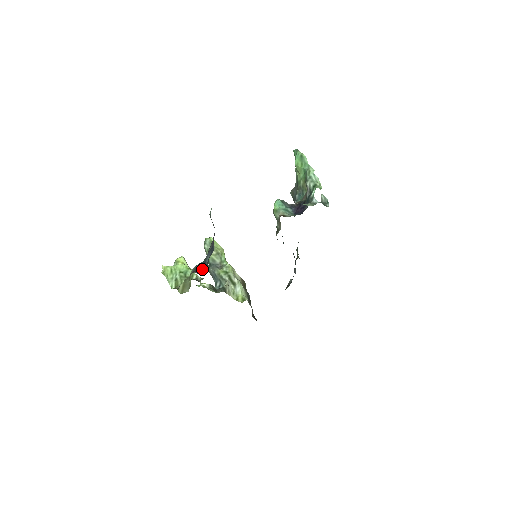
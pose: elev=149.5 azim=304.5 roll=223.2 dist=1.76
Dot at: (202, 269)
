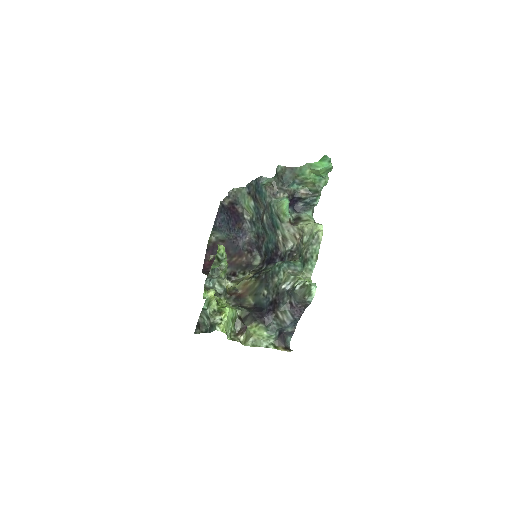
Dot at: (284, 337)
